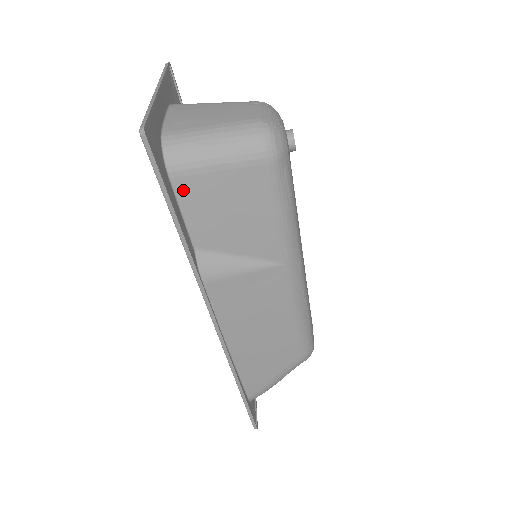
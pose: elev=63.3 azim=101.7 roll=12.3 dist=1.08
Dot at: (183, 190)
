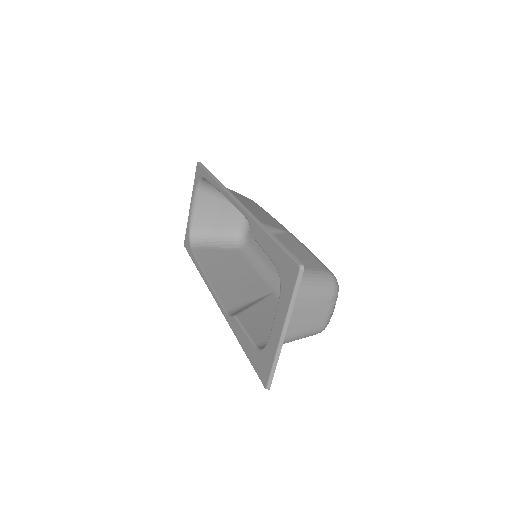
Dot at: (257, 339)
